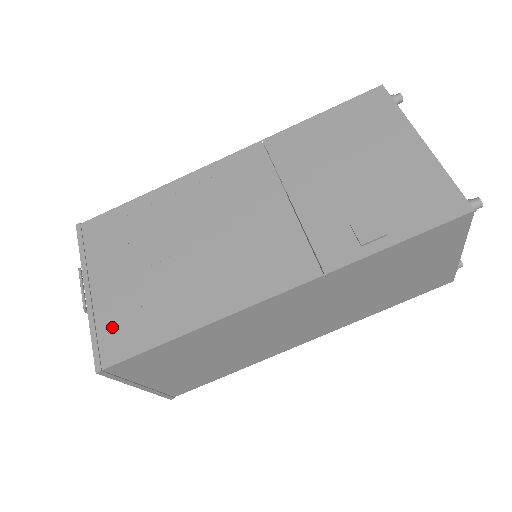
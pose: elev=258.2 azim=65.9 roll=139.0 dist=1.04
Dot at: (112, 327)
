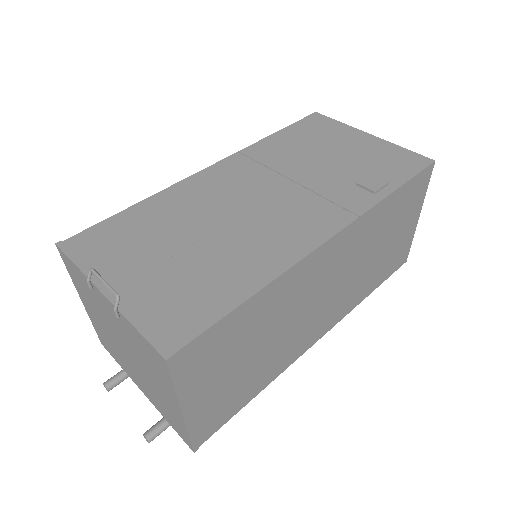
Dot at: (162, 313)
